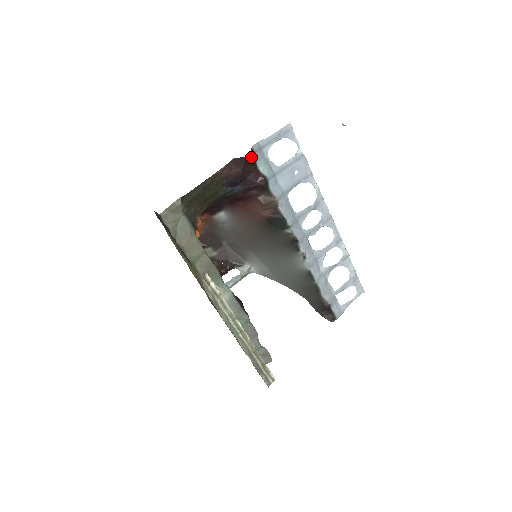
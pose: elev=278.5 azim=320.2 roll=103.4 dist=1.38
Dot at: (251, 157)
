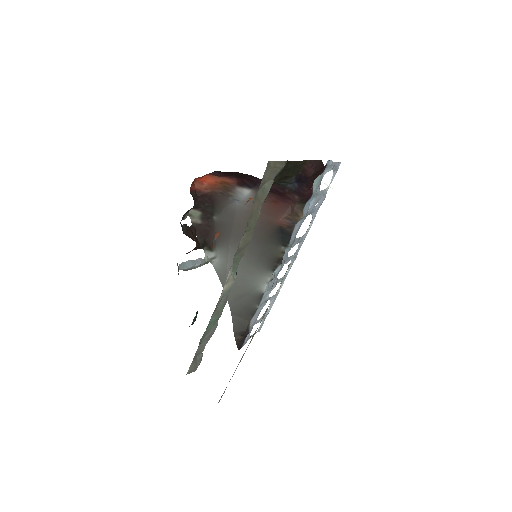
Dot at: (324, 169)
